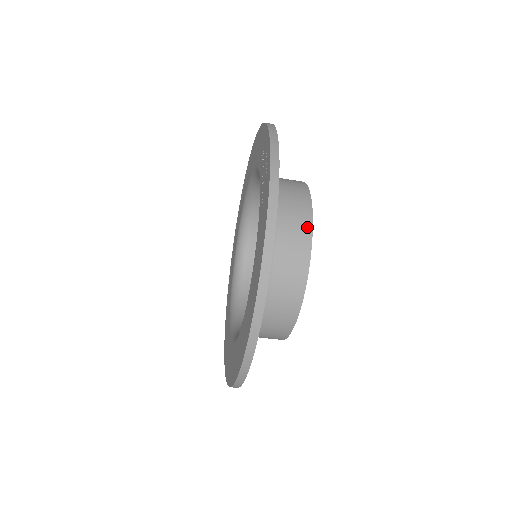
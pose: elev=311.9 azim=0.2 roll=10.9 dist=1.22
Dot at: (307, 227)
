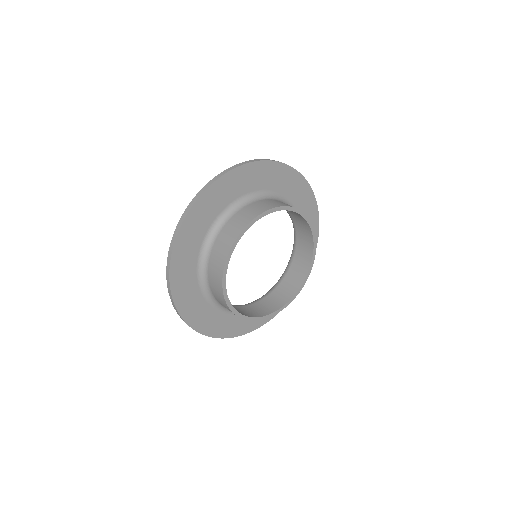
Dot at: (225, 255)
